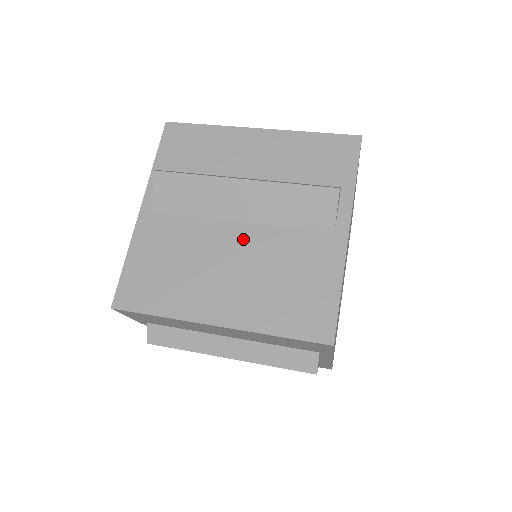
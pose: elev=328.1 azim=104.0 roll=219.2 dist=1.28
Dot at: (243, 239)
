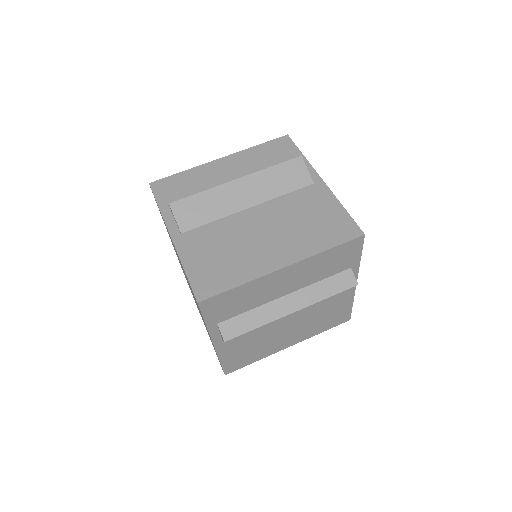
Dot at: (293, 318)
